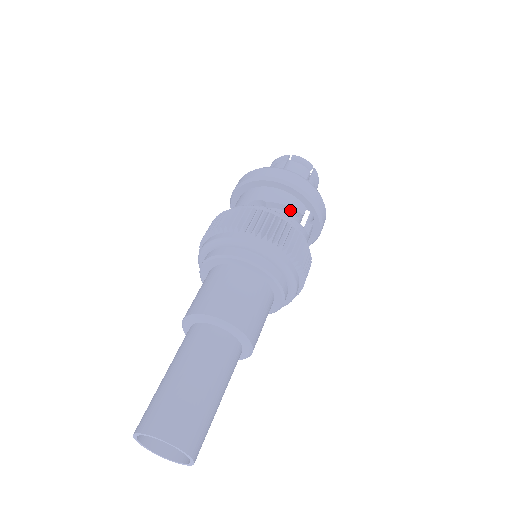
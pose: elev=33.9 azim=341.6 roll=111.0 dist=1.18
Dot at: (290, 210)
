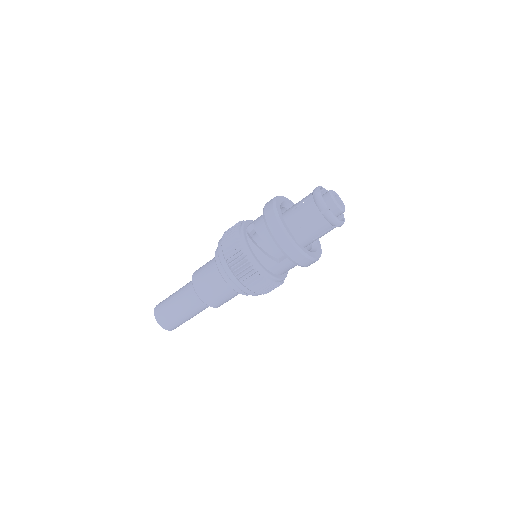
Dot at: (265, 241)
